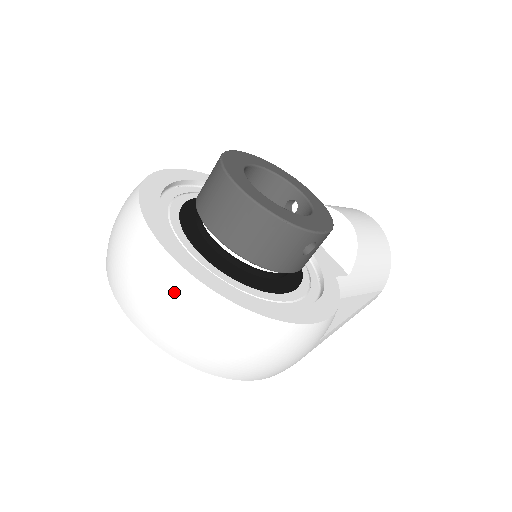
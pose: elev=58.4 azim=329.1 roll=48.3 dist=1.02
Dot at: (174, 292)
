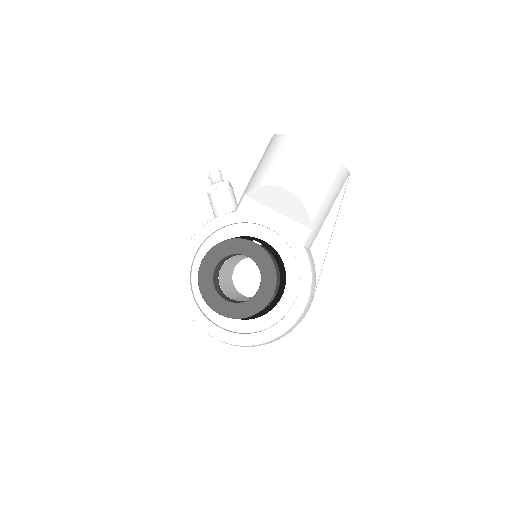
Dot at: occluded
